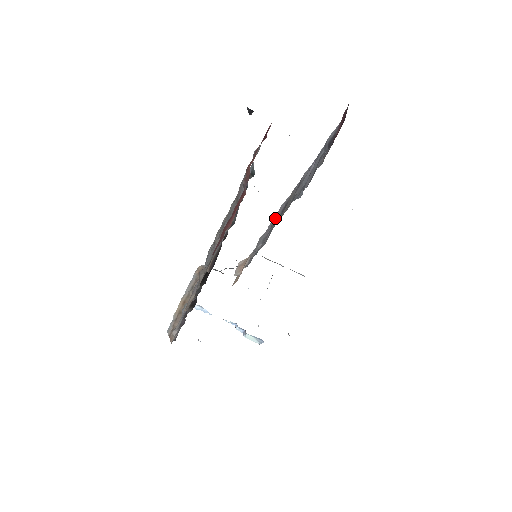
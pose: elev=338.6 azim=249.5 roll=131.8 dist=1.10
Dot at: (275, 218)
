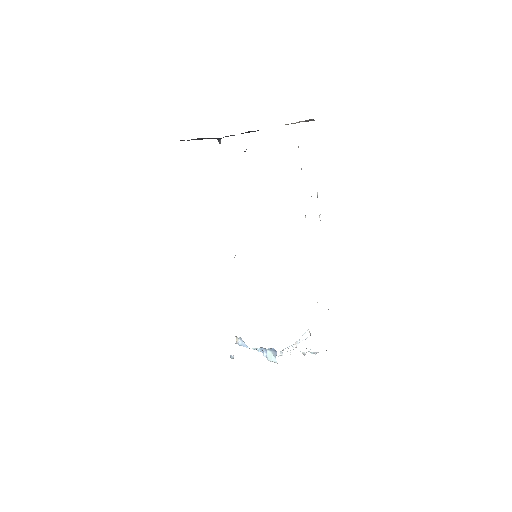
Dot at: occluded
